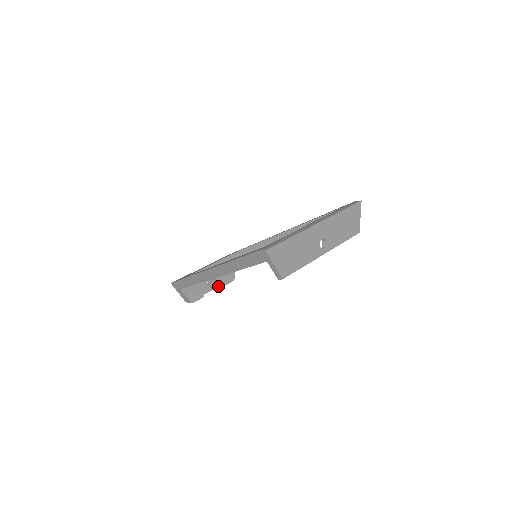
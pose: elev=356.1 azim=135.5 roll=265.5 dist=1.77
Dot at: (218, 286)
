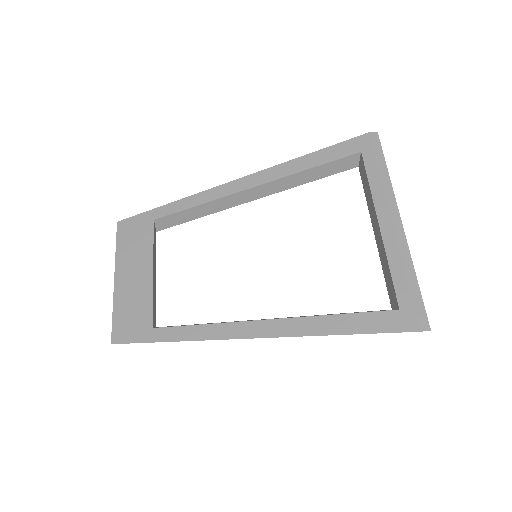
Dot at: occluded
